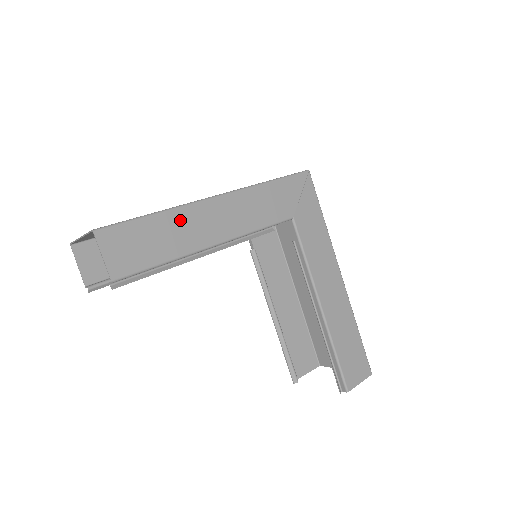
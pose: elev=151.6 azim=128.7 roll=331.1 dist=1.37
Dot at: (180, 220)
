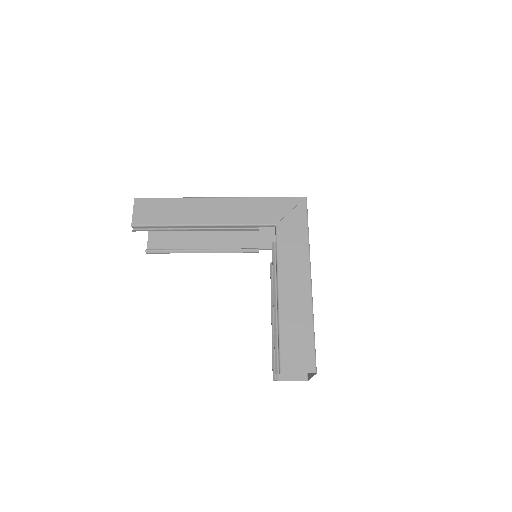
Dot at: (187, 205)
